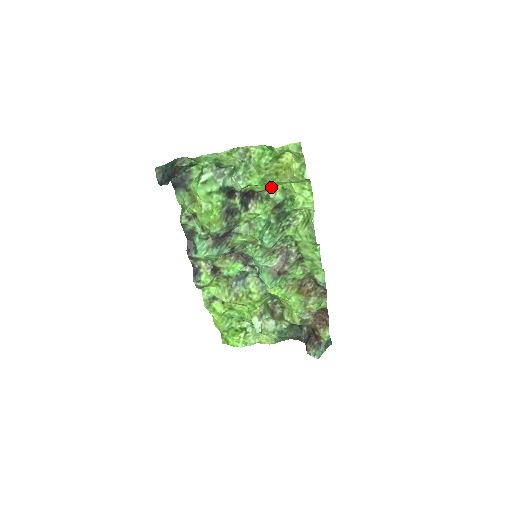
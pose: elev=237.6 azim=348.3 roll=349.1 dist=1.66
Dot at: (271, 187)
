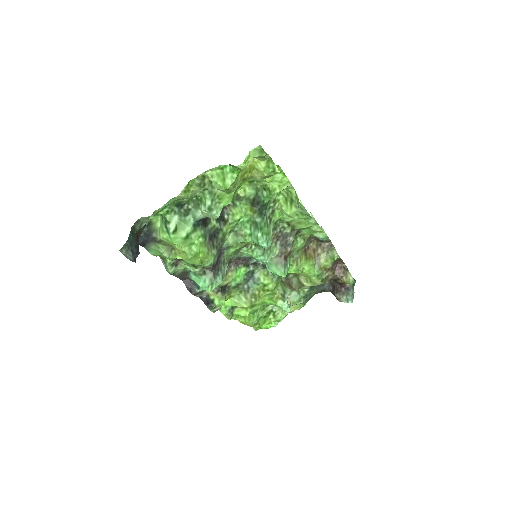
Dot at: occluded
